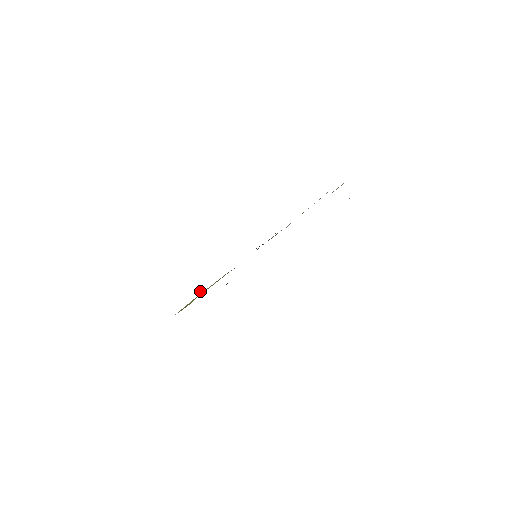
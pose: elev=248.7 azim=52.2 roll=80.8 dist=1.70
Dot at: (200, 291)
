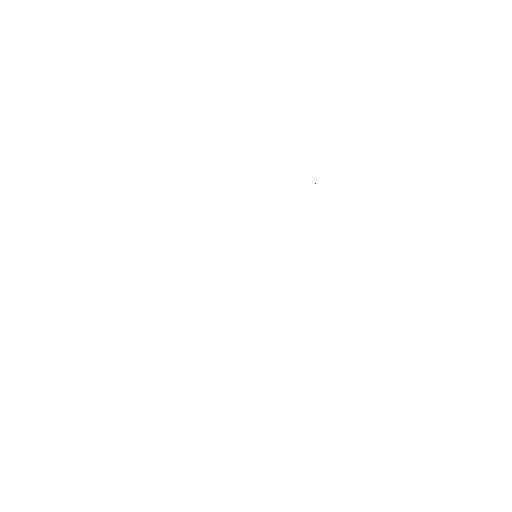
Dot at: occluded
